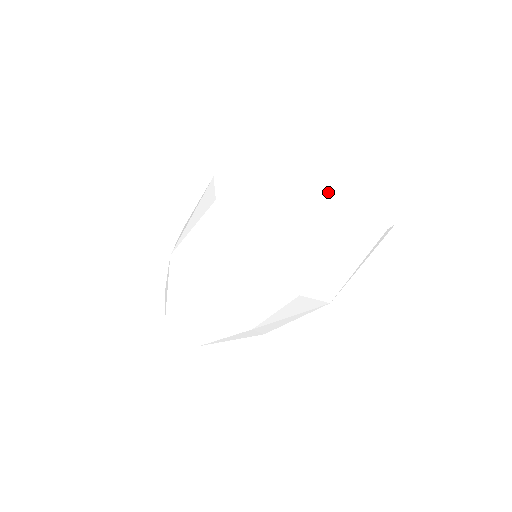
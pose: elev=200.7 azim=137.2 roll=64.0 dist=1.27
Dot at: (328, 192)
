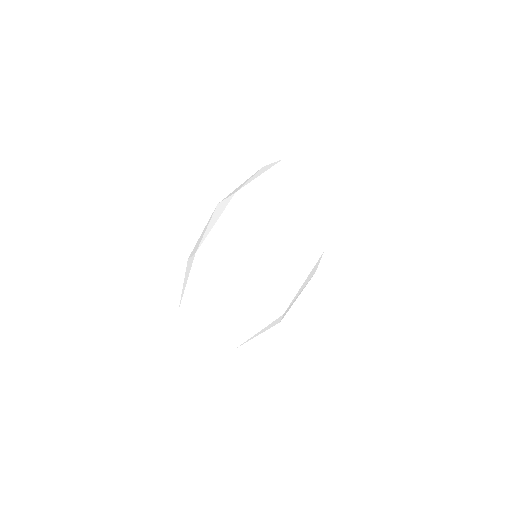
Dot at: (302, 171)
